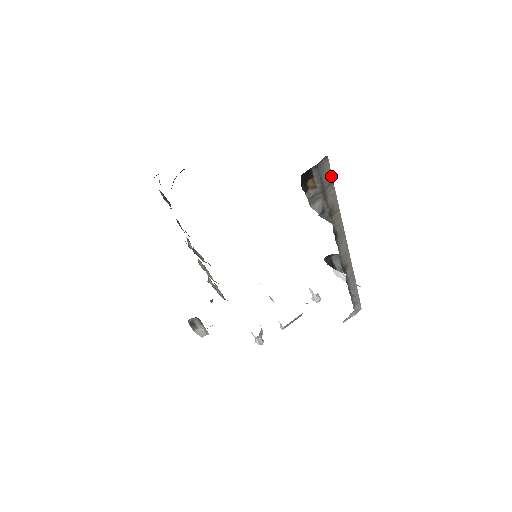
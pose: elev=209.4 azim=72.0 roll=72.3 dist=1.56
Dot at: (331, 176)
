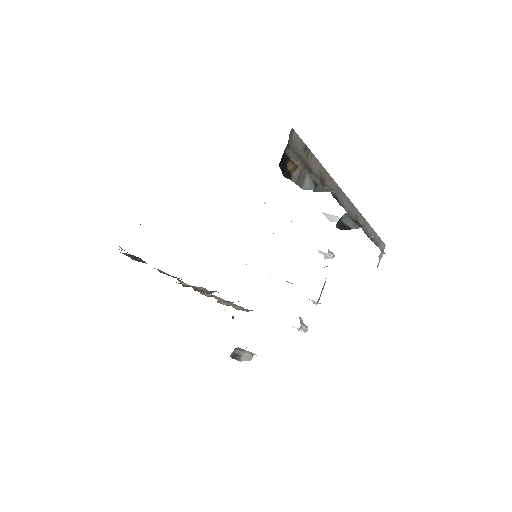
Dot at: (305, 145)
